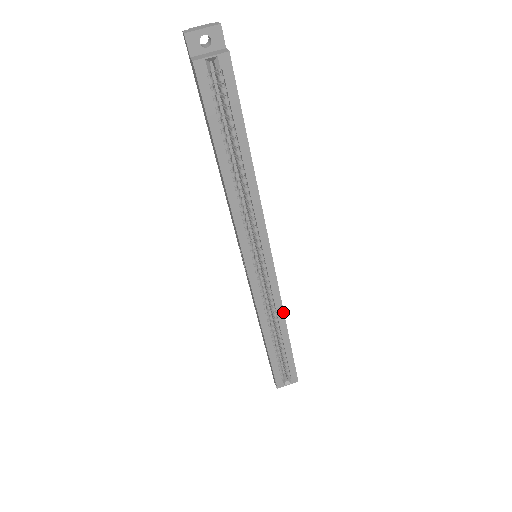
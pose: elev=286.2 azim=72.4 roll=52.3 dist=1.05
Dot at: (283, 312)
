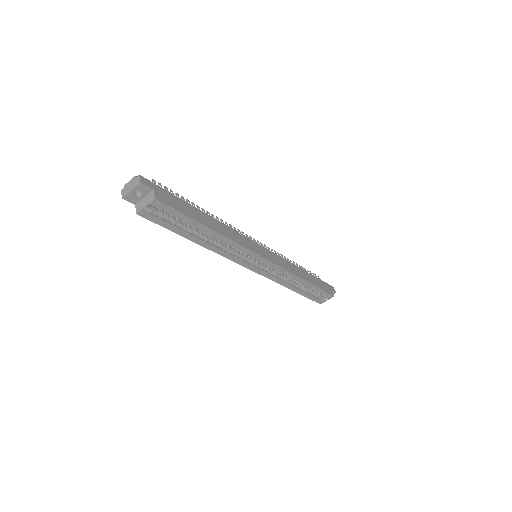
Dot at: (295, 275)
